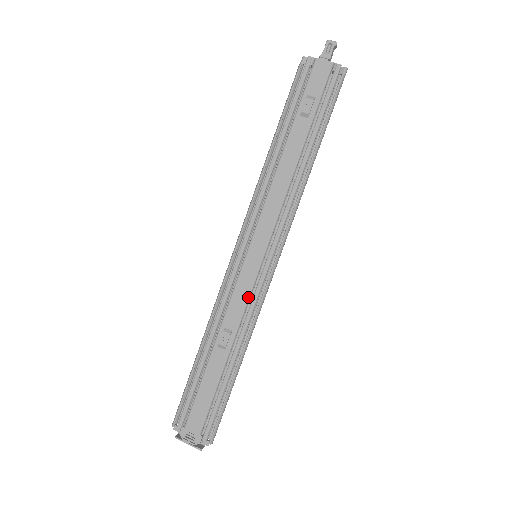
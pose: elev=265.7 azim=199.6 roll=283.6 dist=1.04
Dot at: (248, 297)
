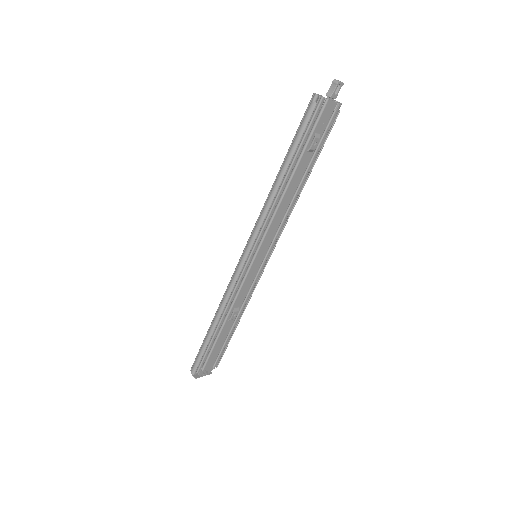
Dot at: (251, 285)
